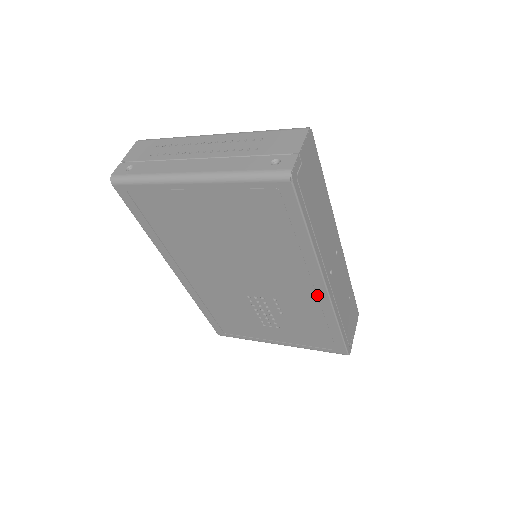
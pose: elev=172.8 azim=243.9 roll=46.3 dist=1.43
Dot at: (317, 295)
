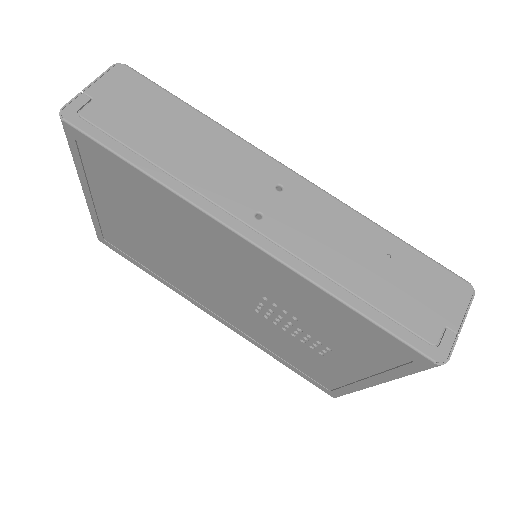
Dot at: (259, 259)
